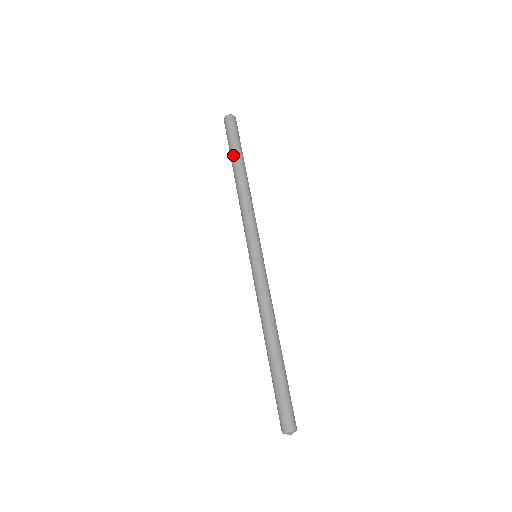
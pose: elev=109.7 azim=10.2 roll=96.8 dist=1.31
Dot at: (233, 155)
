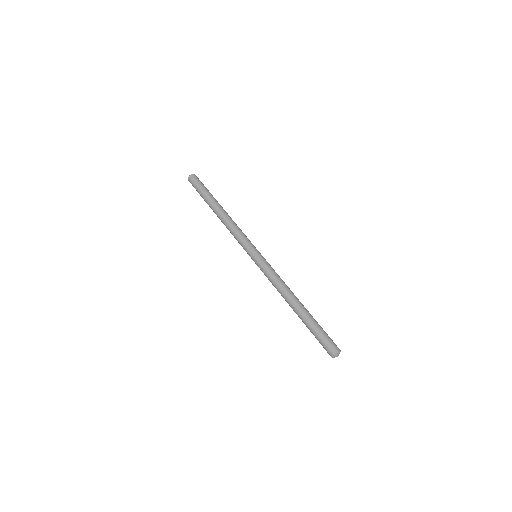
Dot at: (207, 199)
